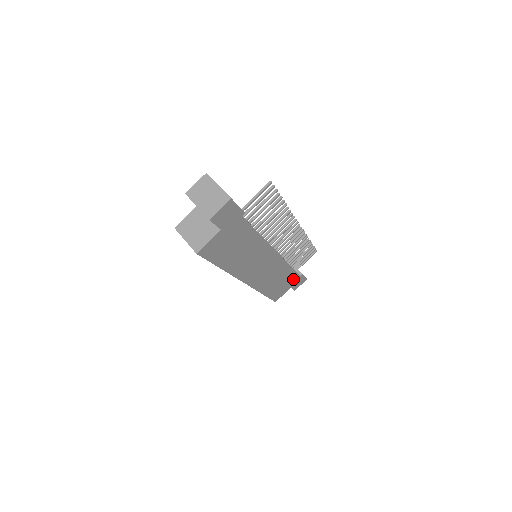
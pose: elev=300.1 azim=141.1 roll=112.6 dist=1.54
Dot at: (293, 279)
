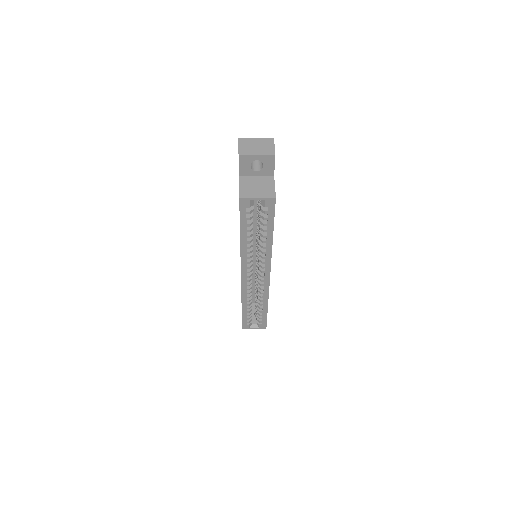
Dot at: occluded
